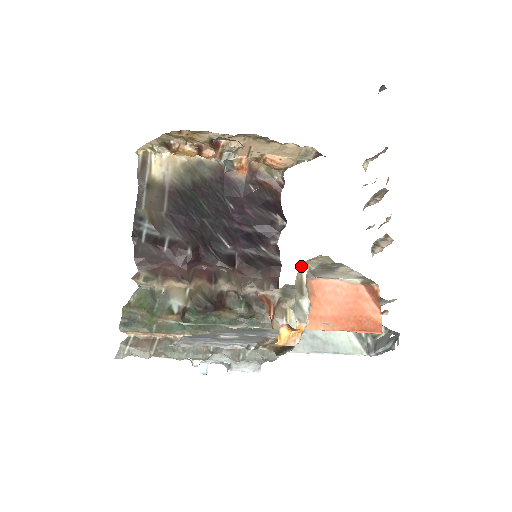
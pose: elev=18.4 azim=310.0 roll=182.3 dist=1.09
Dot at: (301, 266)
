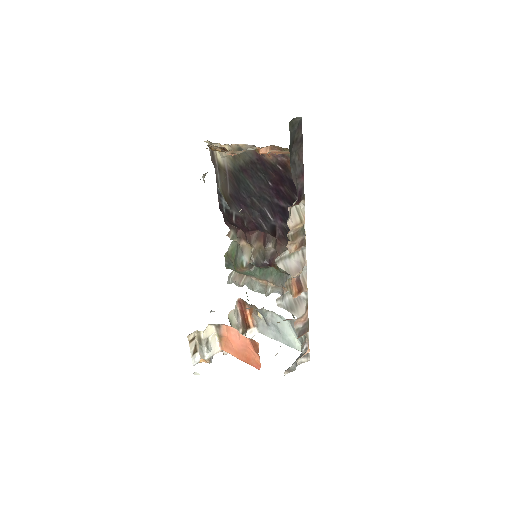
Dot at: (197, 330)
